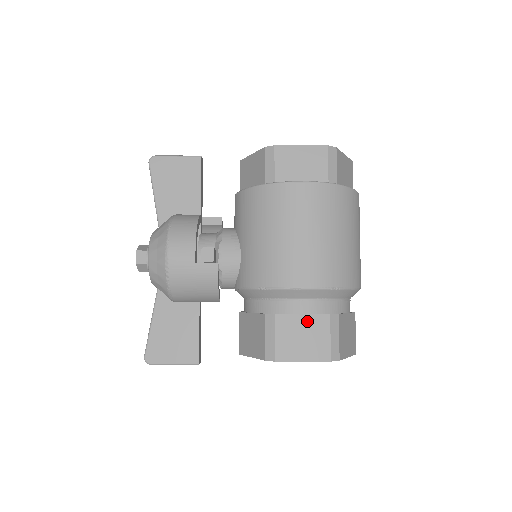
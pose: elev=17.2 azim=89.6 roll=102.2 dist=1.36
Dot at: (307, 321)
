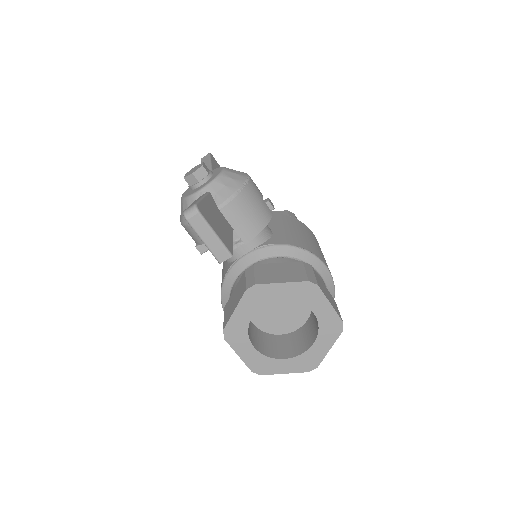
Dot at: (326, 289)
